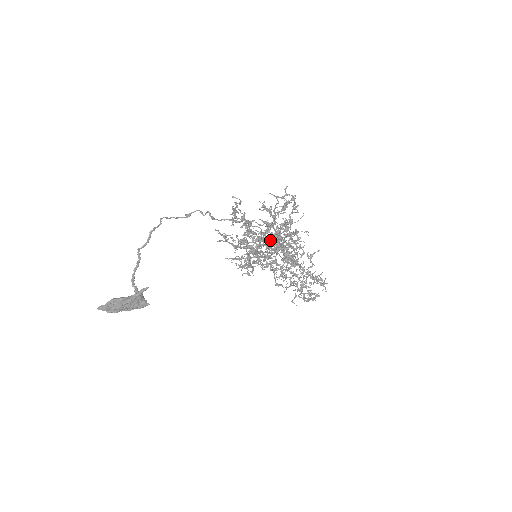
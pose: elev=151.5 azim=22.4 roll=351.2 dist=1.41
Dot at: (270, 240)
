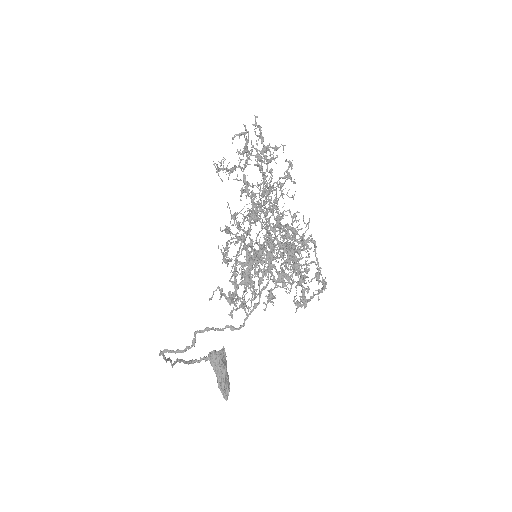
Dot at: (319, 293)
